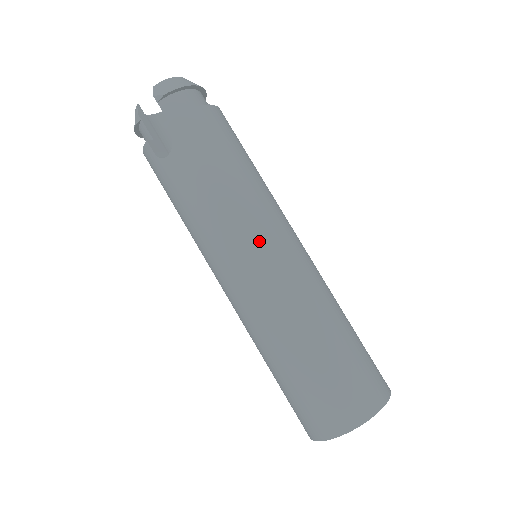
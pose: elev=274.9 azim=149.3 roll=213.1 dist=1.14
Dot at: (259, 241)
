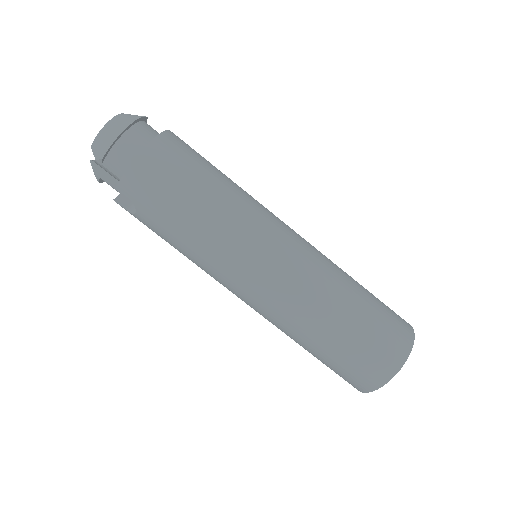
Dot at: (244, 266)
